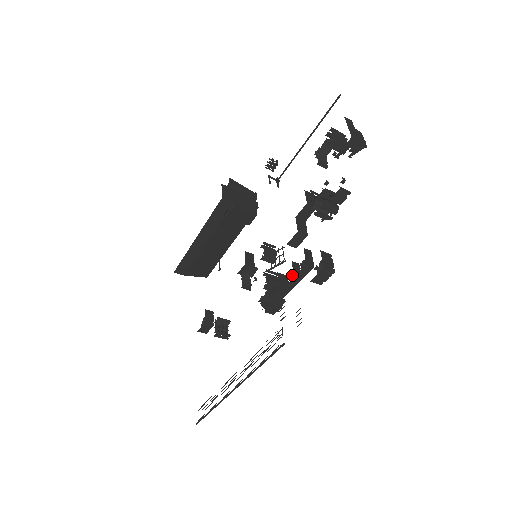
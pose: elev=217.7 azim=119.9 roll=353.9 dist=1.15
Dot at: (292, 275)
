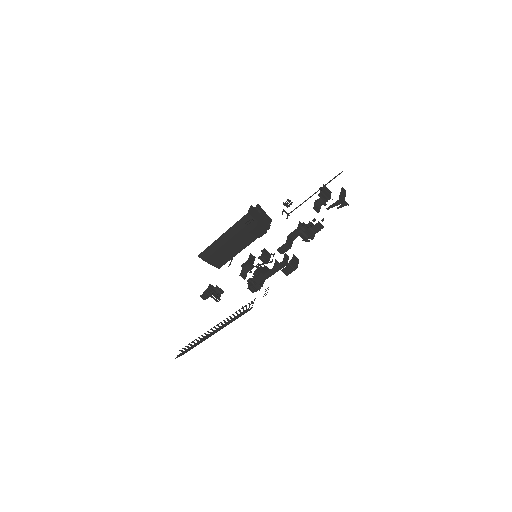
Dot at: occluded
